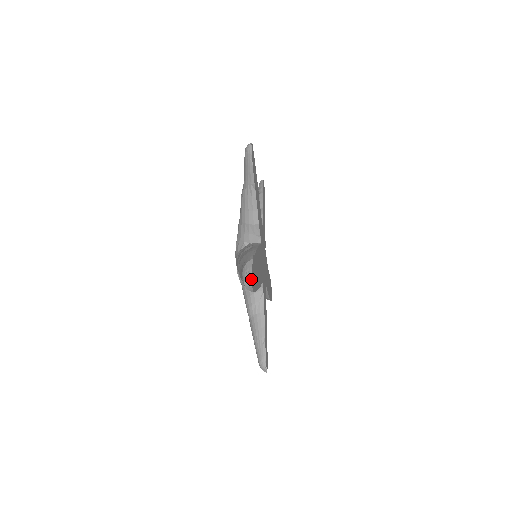
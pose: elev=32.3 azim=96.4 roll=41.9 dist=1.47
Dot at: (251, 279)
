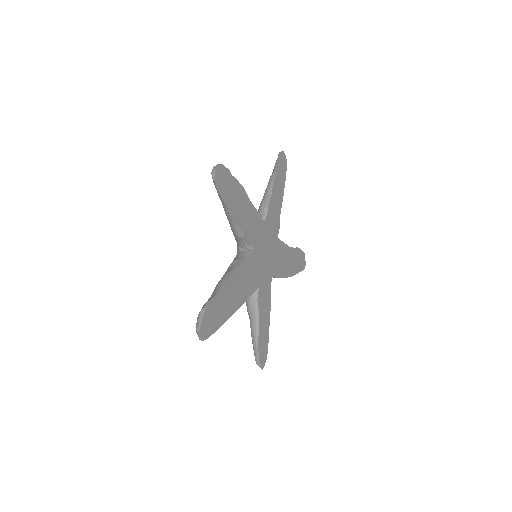
Dot at: (198, 333)
